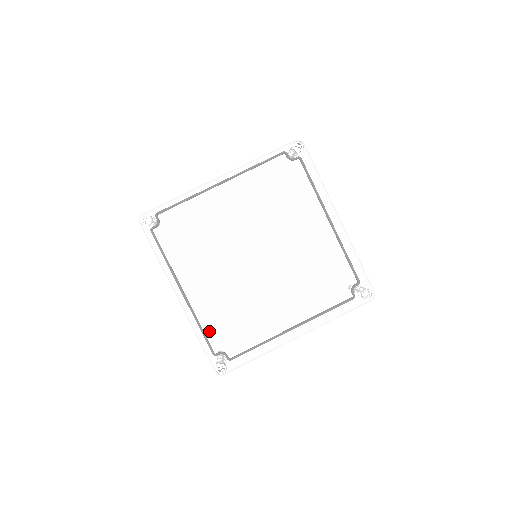
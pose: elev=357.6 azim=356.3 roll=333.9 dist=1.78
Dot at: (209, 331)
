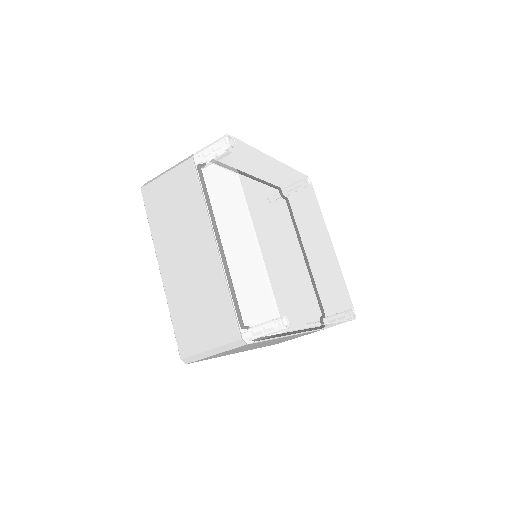
Dot at: (275, 275)
